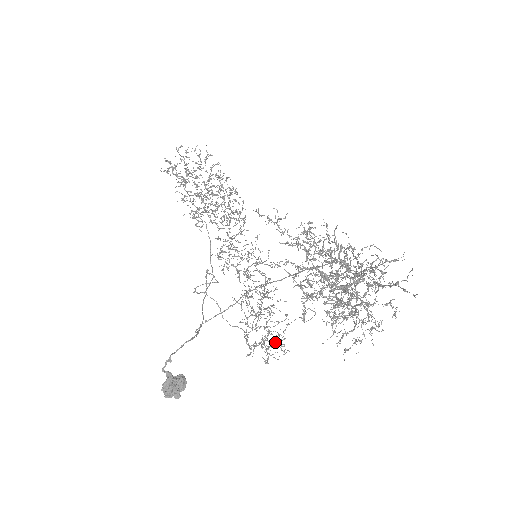
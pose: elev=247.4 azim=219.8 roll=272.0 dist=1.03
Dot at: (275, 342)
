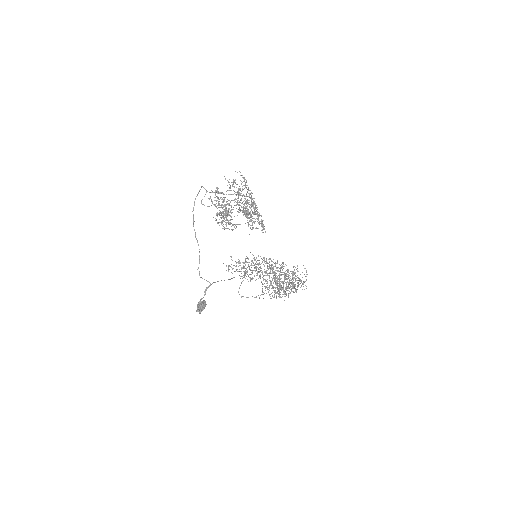
Dot at: (279, 282)
